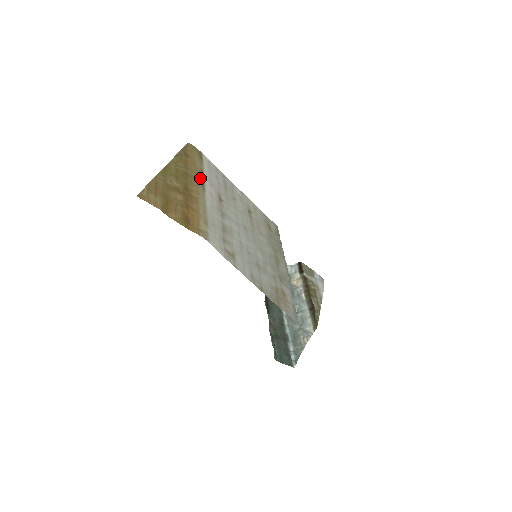
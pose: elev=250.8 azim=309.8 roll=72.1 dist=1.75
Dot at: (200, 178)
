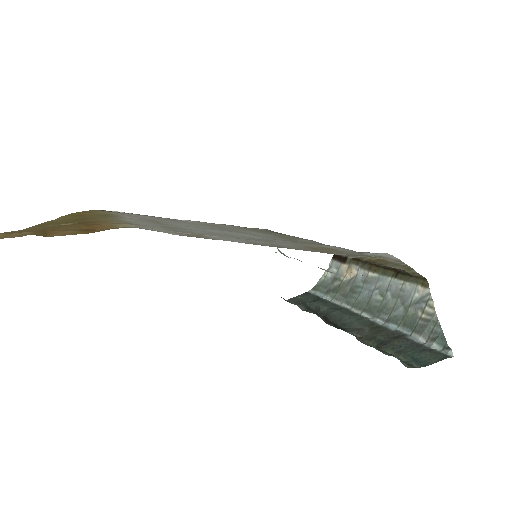
Dot at: occluded
